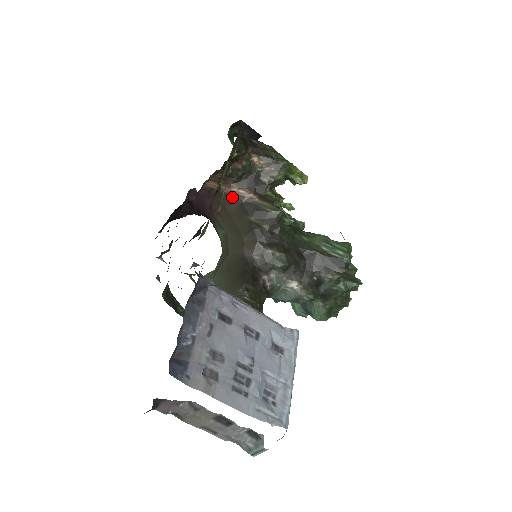
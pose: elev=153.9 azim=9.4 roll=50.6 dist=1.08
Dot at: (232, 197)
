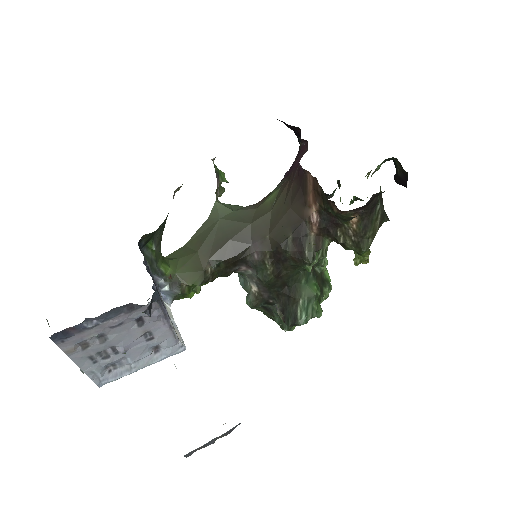
Dot at: (306, 207)
